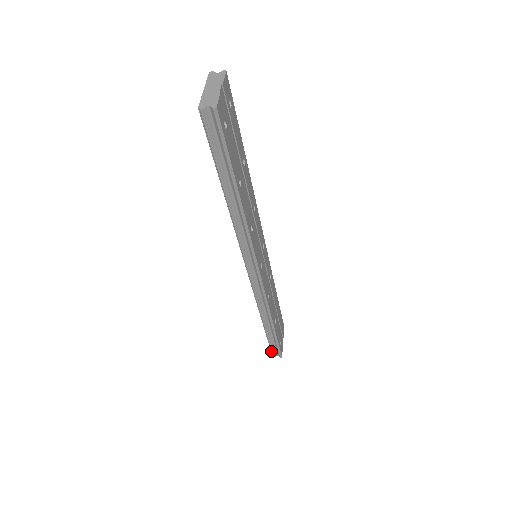
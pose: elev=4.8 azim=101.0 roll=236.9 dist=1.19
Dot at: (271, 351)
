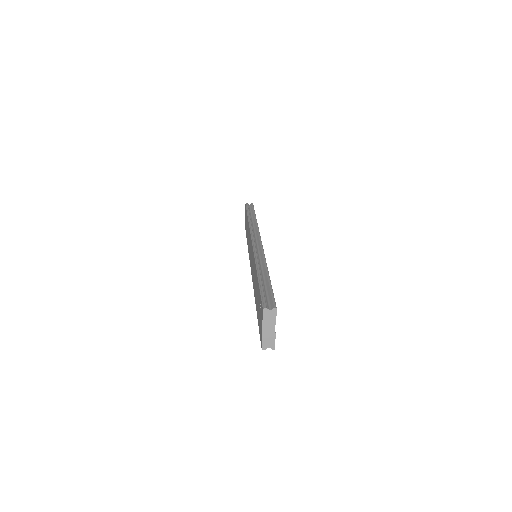
Dot at: occluded
